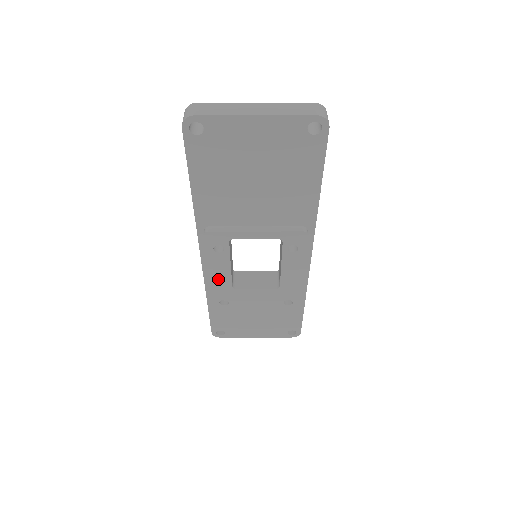
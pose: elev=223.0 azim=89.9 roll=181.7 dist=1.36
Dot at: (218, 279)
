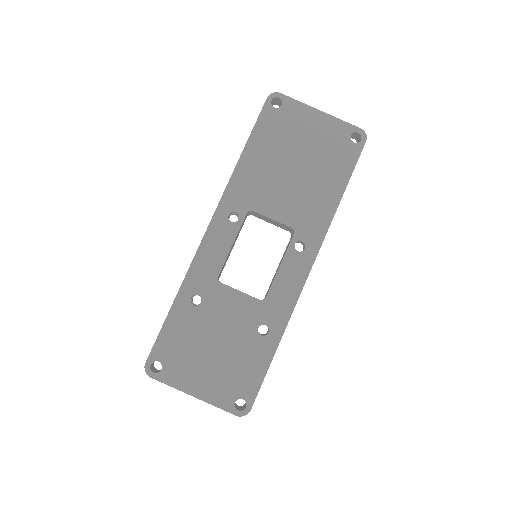
Dot at: (210, 259)
